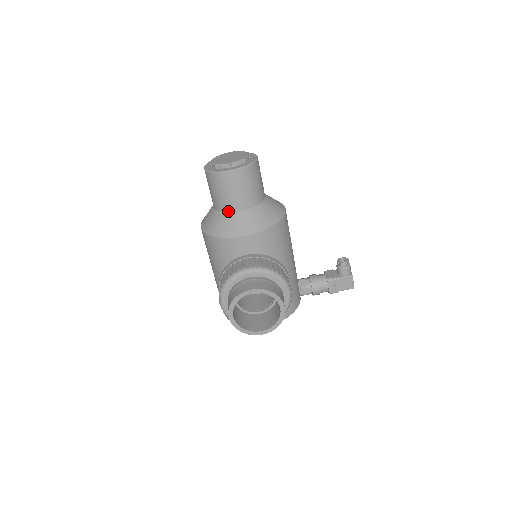
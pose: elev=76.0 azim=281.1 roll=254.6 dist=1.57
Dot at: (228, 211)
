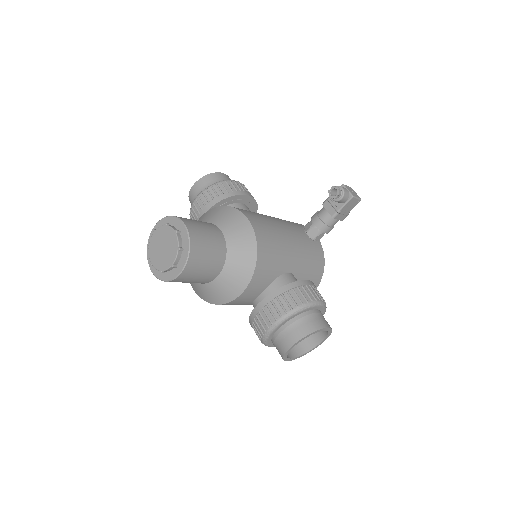
Dot at: (208, 282)
